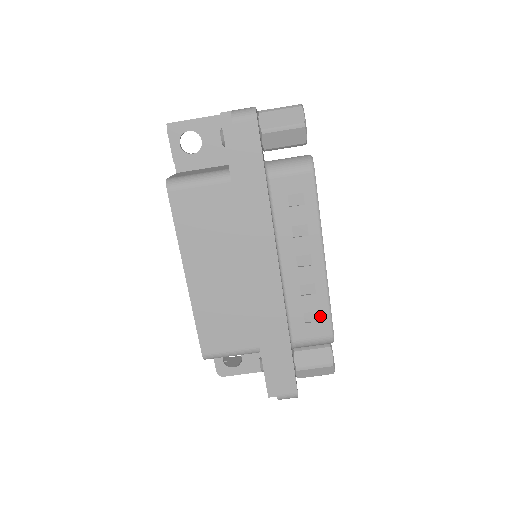
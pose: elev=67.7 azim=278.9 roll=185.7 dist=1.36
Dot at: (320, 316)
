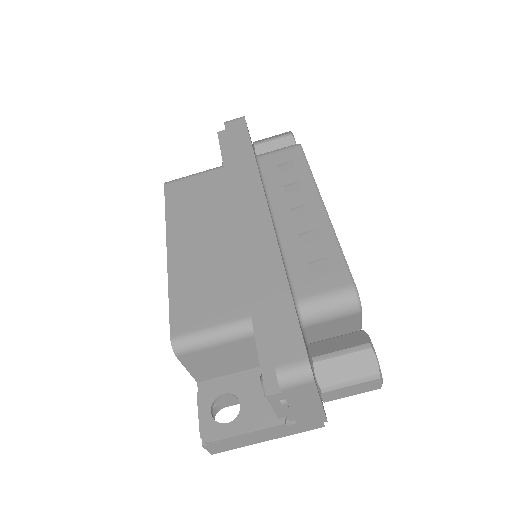
Dot at: (330, 263)
